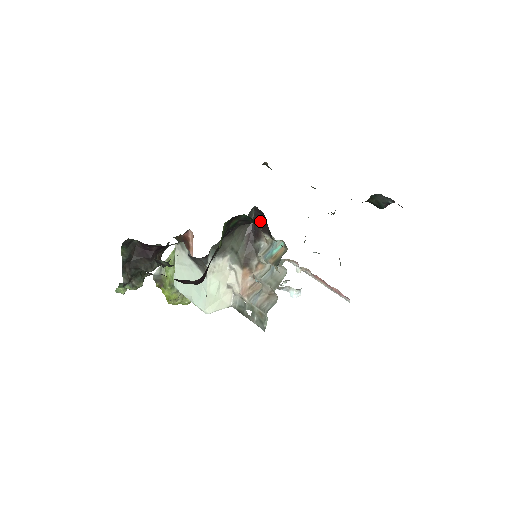
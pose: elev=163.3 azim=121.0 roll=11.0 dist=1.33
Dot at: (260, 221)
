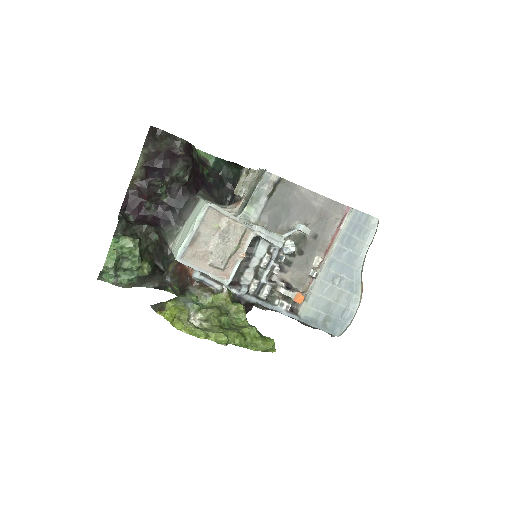
Dot at: occluded
